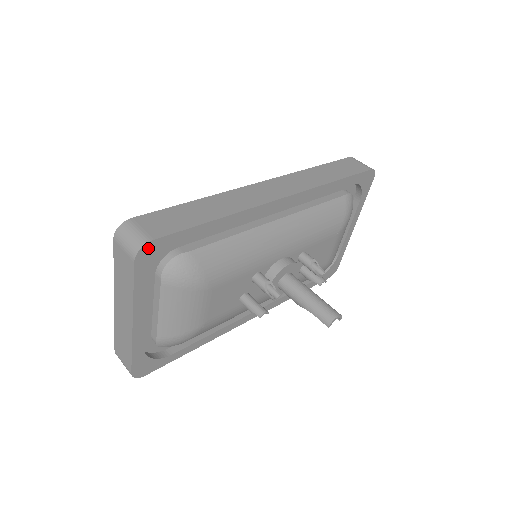
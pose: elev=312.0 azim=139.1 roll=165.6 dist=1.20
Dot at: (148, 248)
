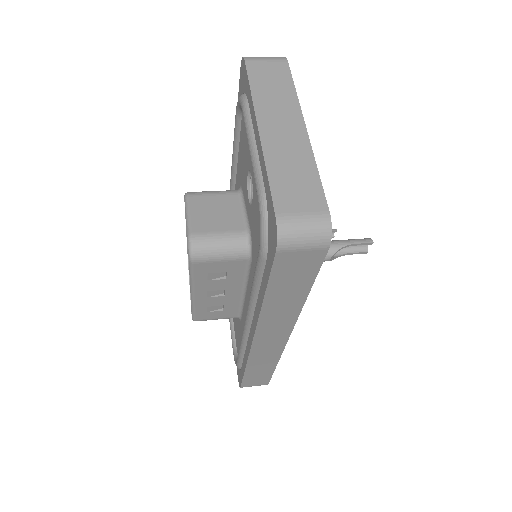
Dot at: occluded
